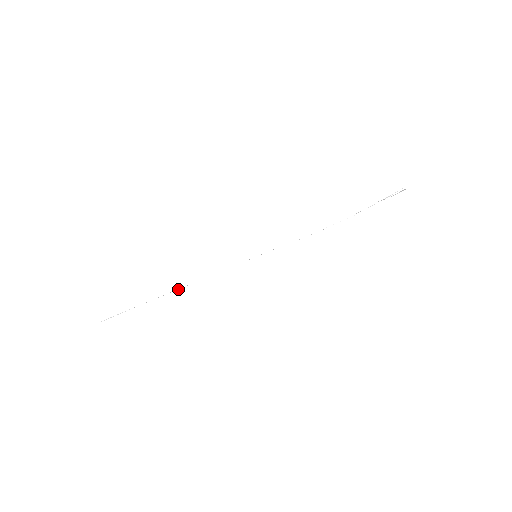
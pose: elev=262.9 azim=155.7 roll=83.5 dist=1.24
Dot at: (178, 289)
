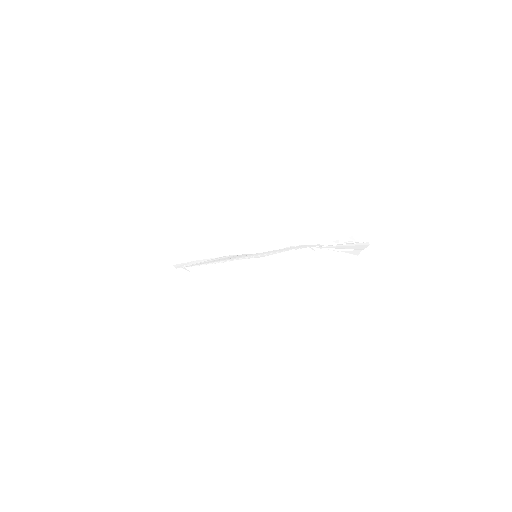
Dot at: (212, 260)
